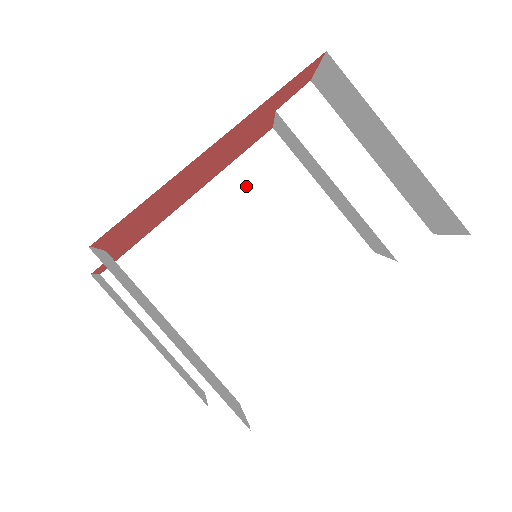
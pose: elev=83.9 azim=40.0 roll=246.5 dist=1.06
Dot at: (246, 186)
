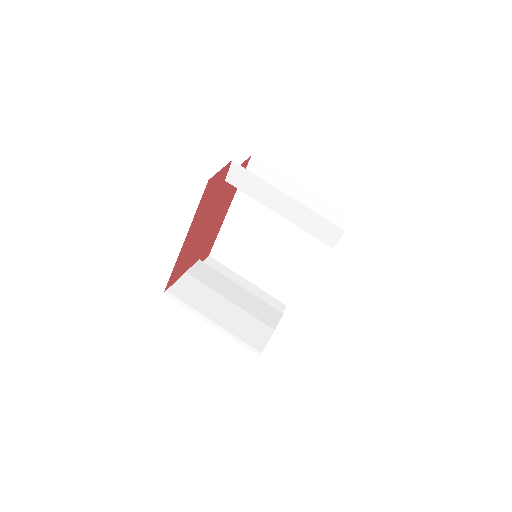
Dot at: occluded
